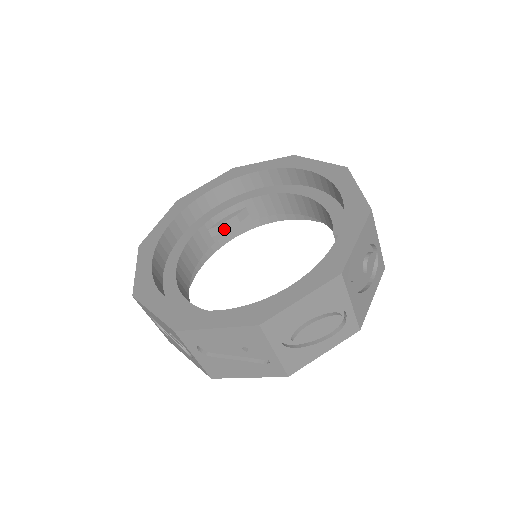
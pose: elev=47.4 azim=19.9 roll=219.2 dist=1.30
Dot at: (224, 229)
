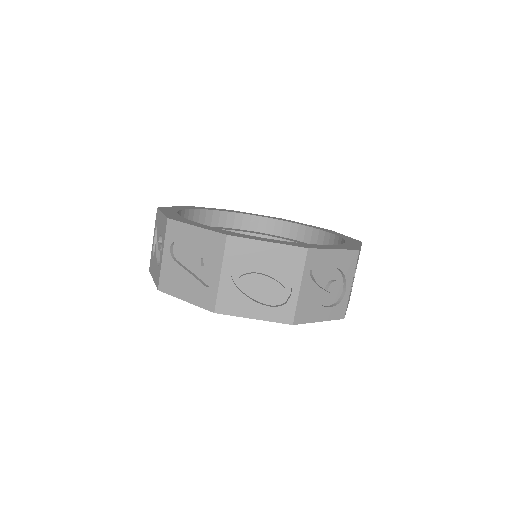
Dot at: occluded
